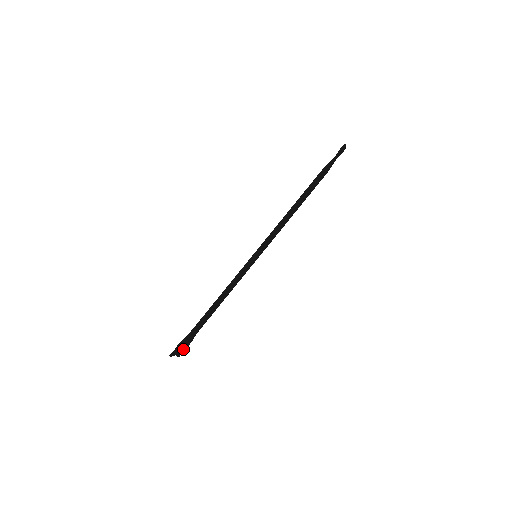
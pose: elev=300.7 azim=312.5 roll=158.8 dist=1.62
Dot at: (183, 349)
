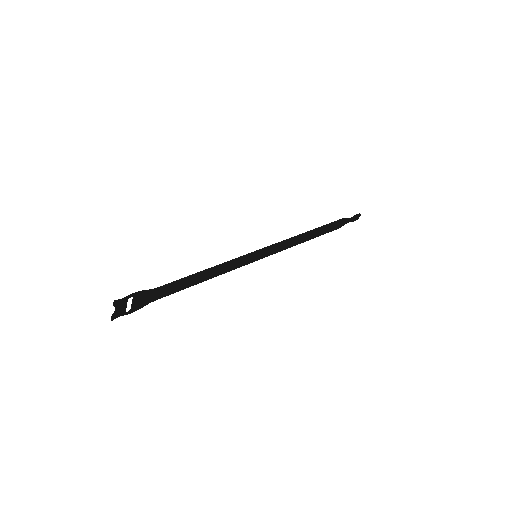
Dot at: (125, 311)
